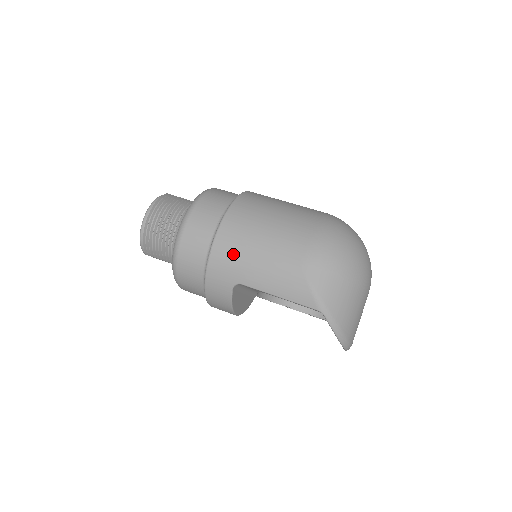
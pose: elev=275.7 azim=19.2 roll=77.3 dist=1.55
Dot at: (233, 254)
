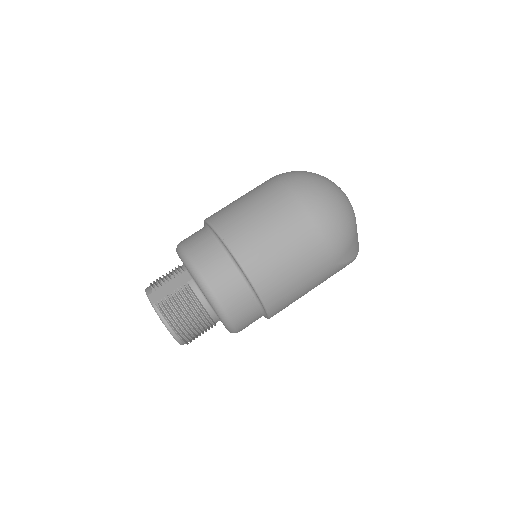
Dot at: (286, 302)
